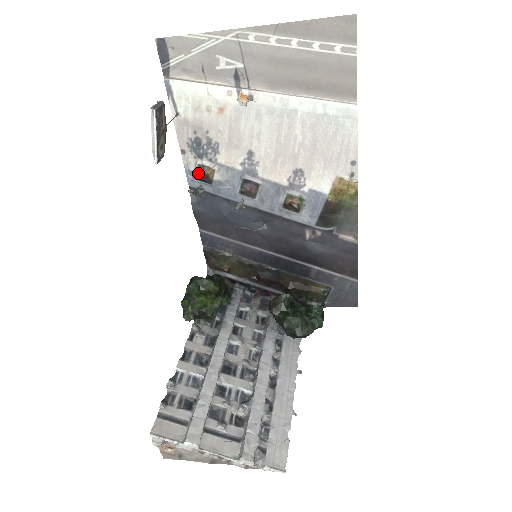
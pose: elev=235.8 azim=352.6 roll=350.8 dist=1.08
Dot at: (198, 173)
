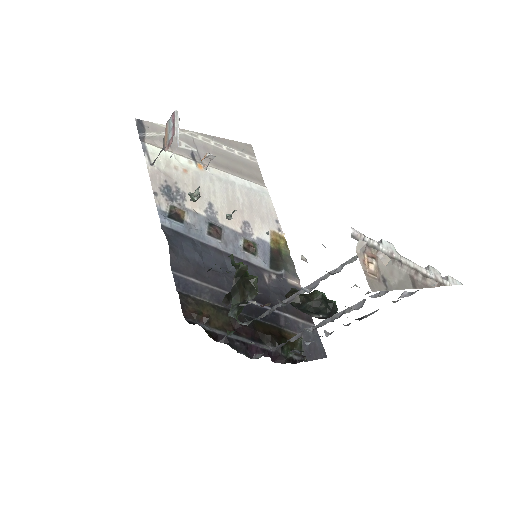
Dot at: (170, 212)
